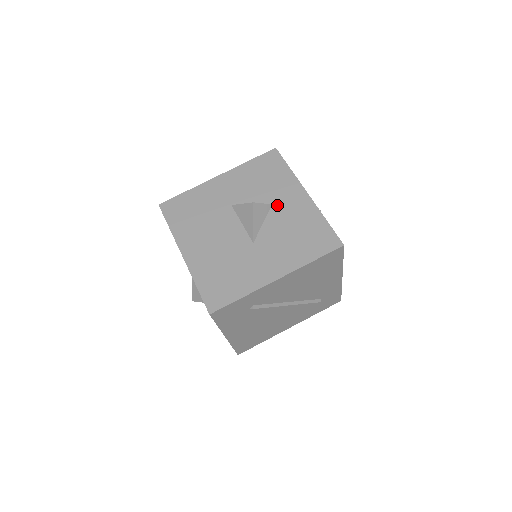
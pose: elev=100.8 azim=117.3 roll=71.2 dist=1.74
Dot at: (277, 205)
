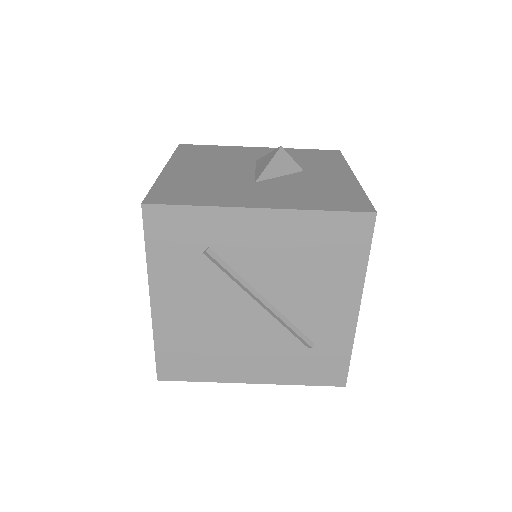
Dot at: (310, 172)
